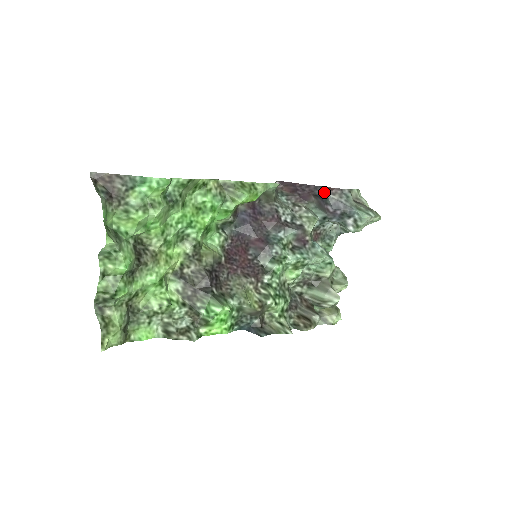
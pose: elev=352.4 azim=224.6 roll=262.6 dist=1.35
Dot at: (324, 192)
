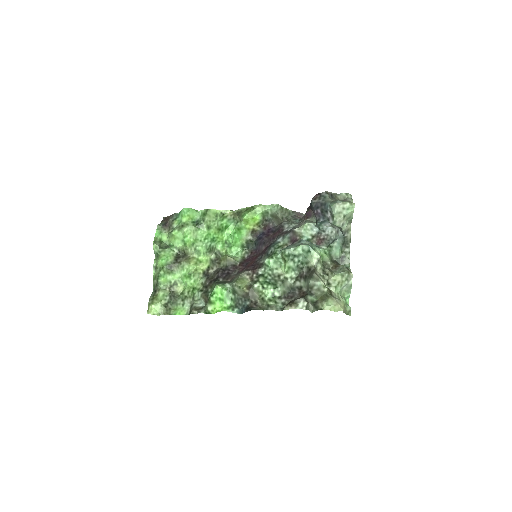
Dot at: (311, 201)
